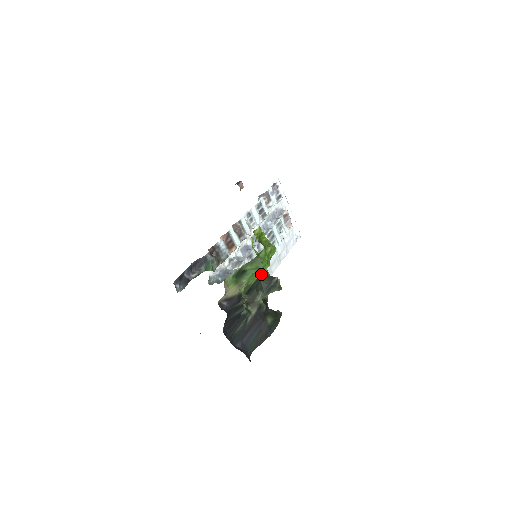
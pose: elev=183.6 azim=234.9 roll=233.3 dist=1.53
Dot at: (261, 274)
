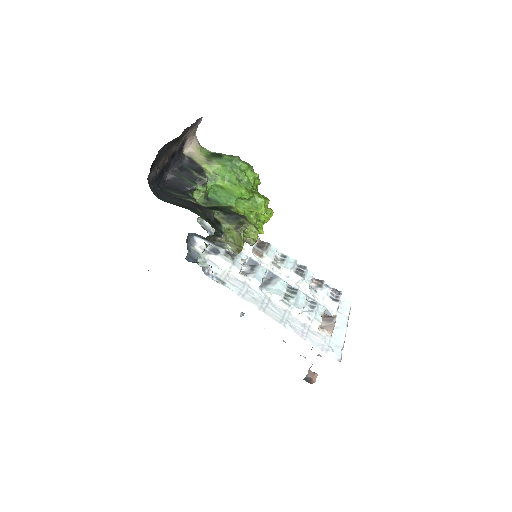
Dot at: (234, 189)
